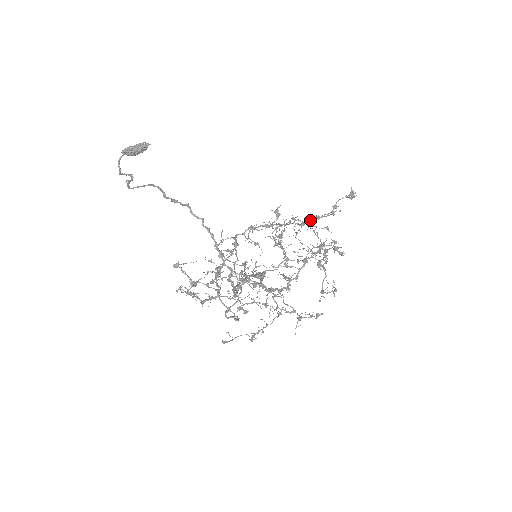
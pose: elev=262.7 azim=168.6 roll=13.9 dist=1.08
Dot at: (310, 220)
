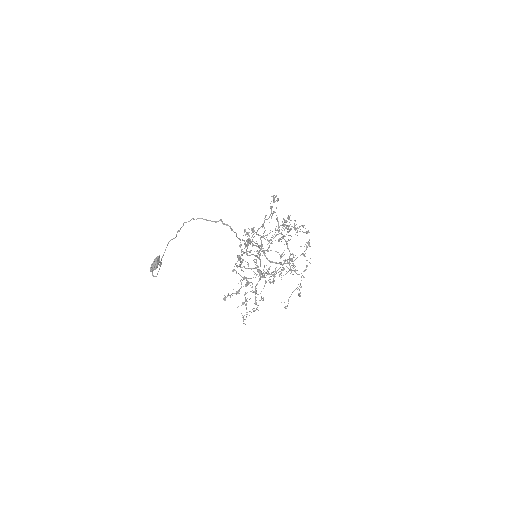
Dot at: (264, 220)
